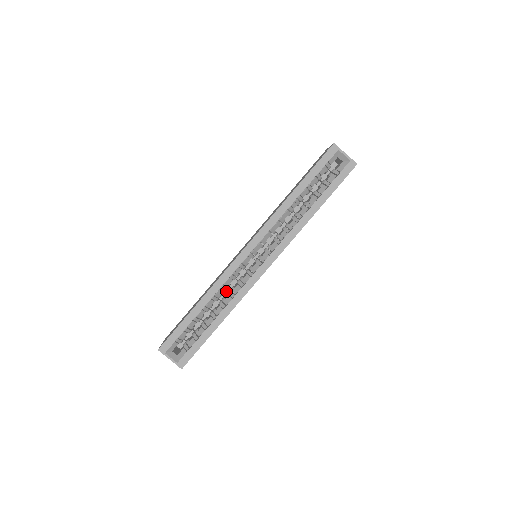
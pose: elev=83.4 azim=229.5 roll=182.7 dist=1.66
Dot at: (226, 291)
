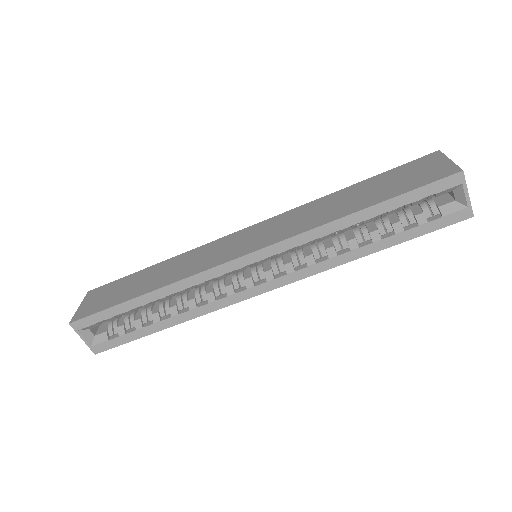
Dot at: occluded
